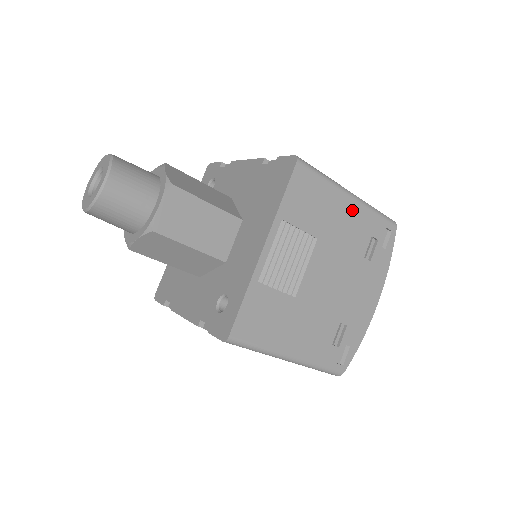
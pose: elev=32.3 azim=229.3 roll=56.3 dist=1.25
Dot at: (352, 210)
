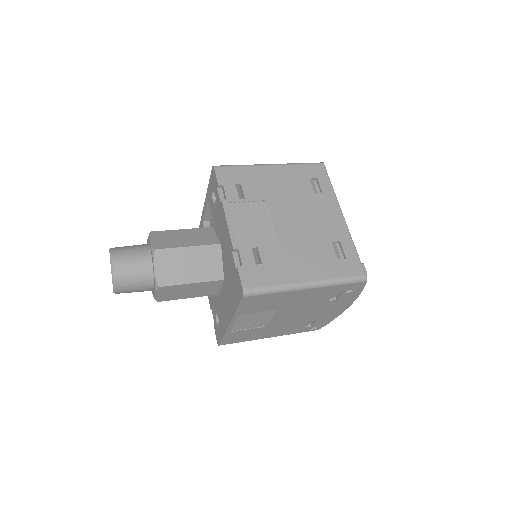
Dot at: (310, 292)
